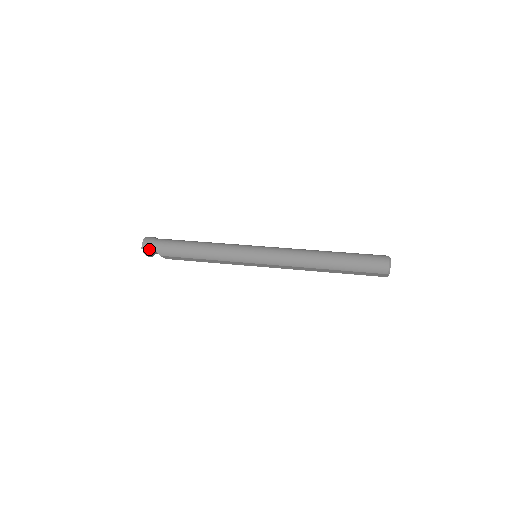
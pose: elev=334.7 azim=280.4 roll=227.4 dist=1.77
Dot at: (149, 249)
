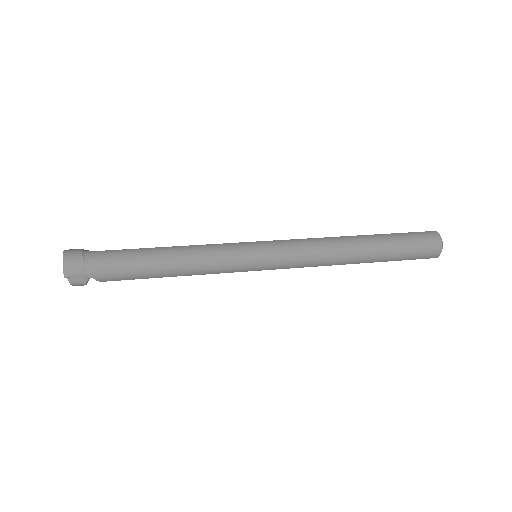
Dot at: (79, 276)
